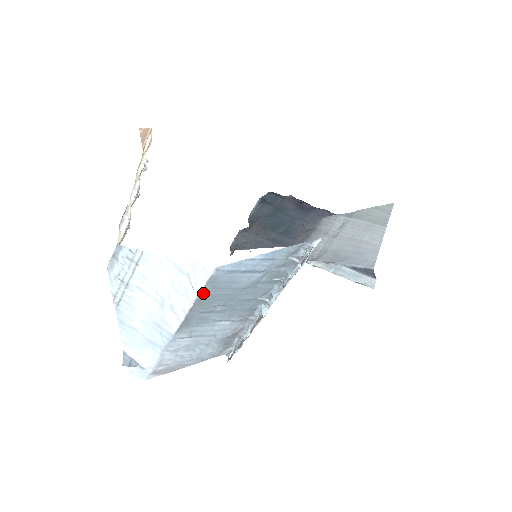
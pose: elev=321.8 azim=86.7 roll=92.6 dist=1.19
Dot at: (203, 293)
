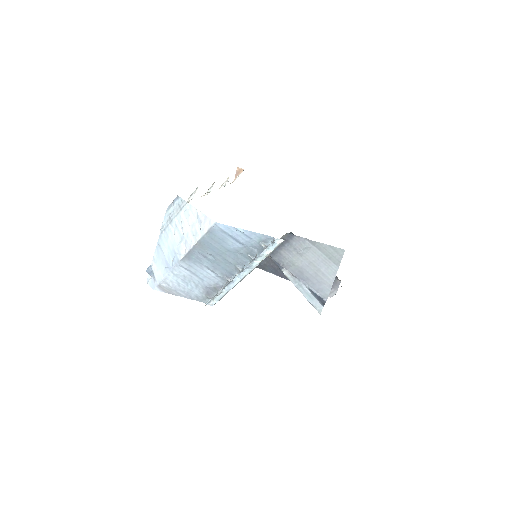
Dot at: (204, 238)
